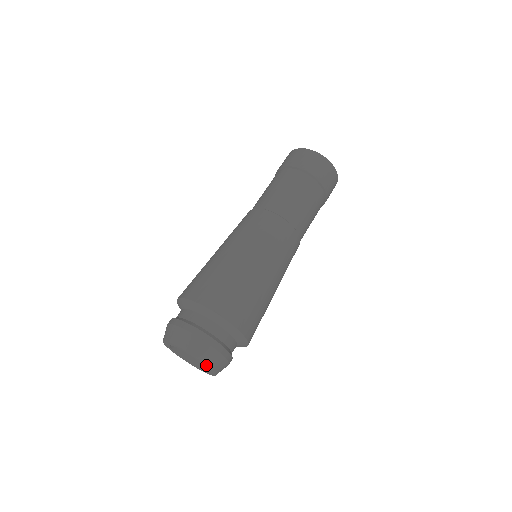
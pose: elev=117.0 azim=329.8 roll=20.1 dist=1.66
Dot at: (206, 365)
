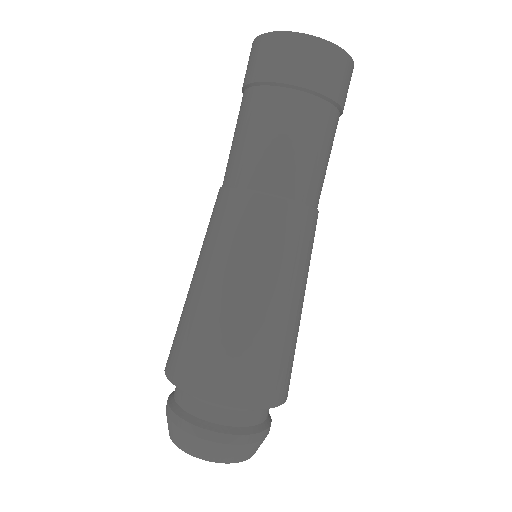
Dot at: occluded
